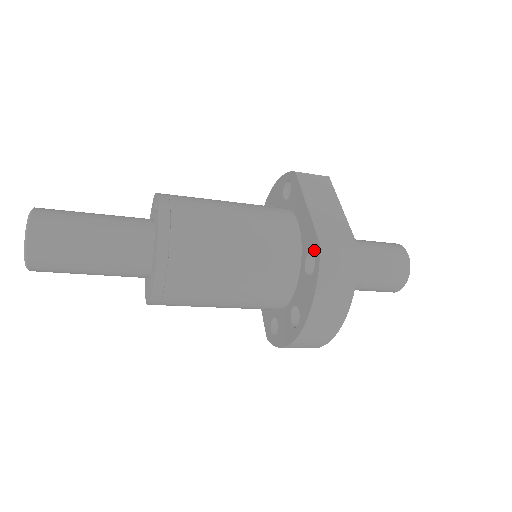
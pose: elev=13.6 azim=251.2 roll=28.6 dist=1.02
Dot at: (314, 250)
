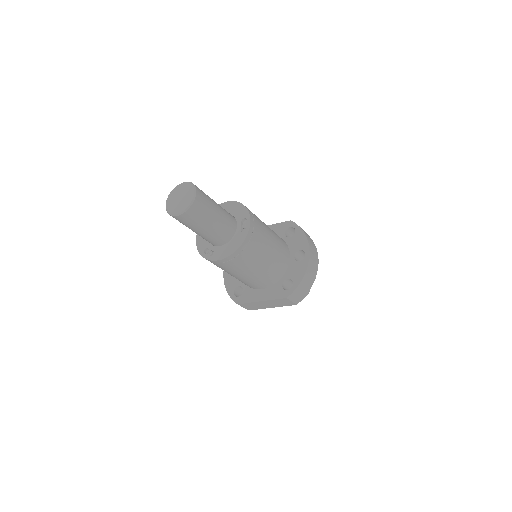
Dot at: (288, 226)
